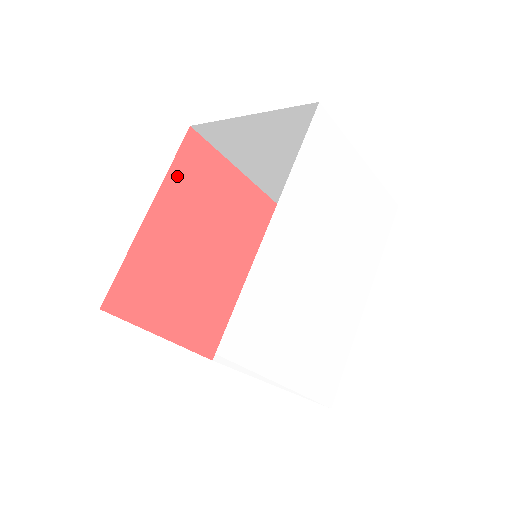
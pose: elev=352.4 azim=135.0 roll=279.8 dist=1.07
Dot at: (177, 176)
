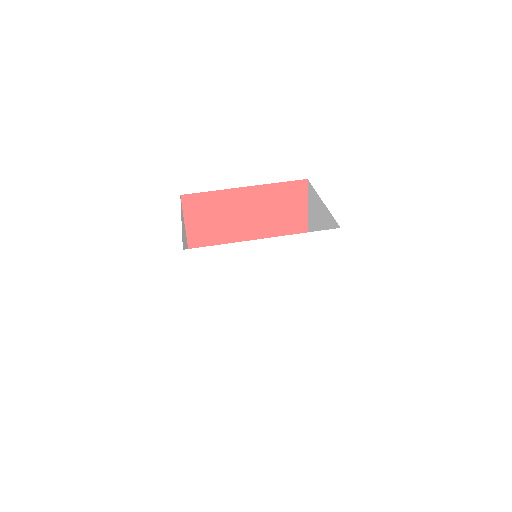
Dot at: (276, 190)
